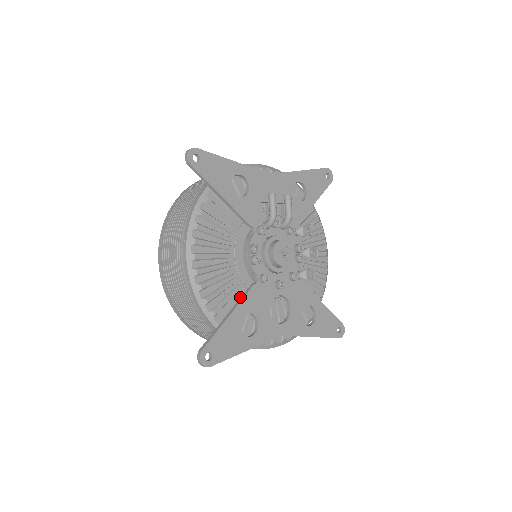
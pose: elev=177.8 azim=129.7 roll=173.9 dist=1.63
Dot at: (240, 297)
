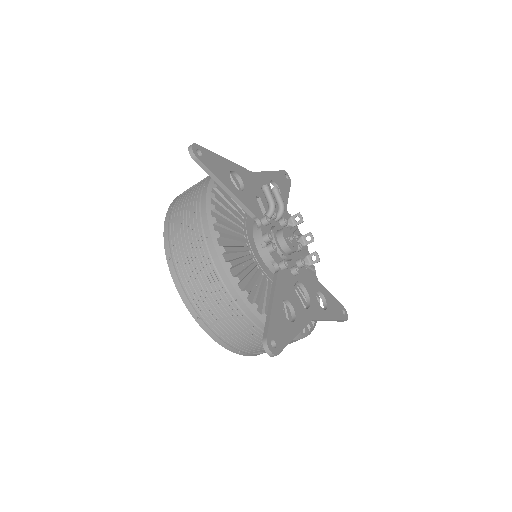
Dot at: (268, 288)
